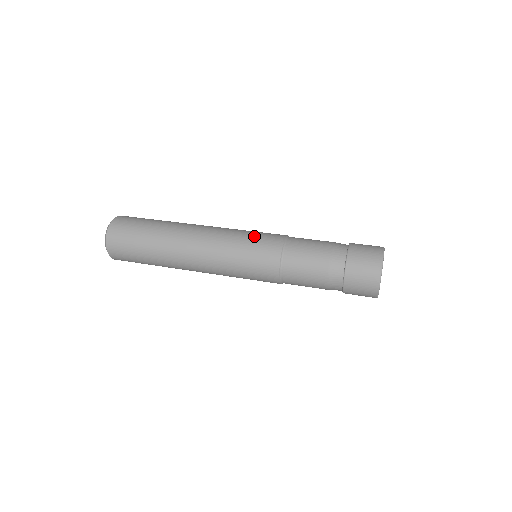
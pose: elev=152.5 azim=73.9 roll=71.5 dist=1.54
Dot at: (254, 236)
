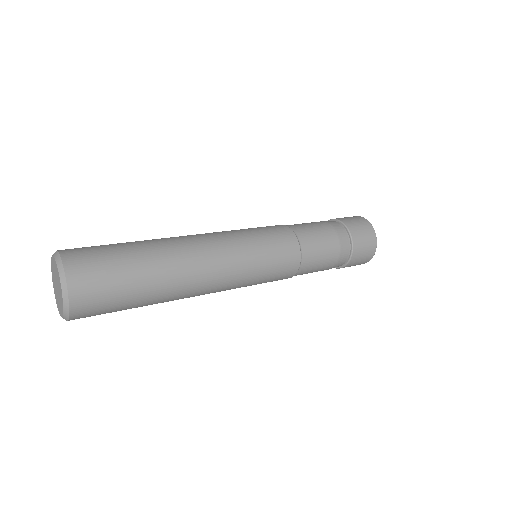
Dot at: occluded
